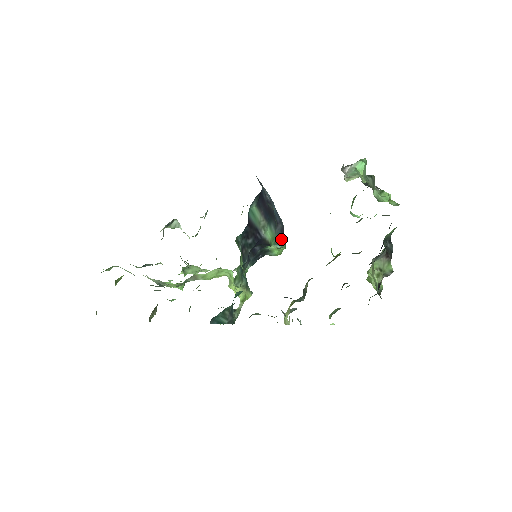
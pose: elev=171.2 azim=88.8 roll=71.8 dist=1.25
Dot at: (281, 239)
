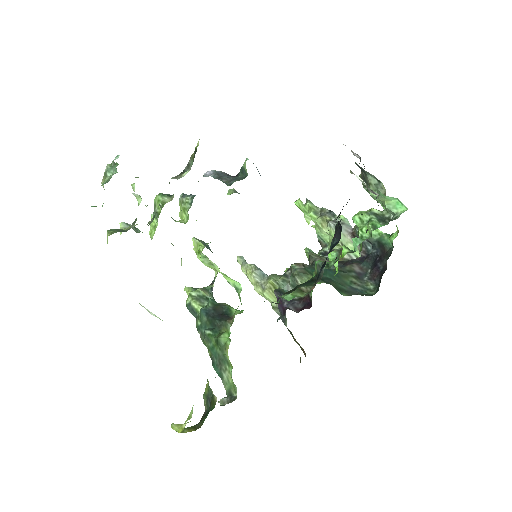
Dot at: occluded
